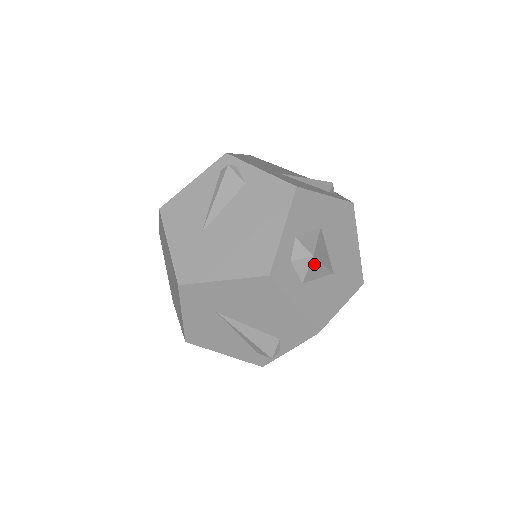
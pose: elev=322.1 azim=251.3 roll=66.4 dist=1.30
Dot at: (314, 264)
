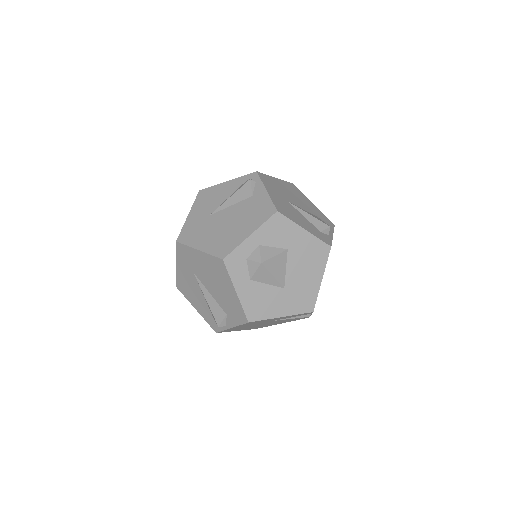
Dot at: (263, 270)
